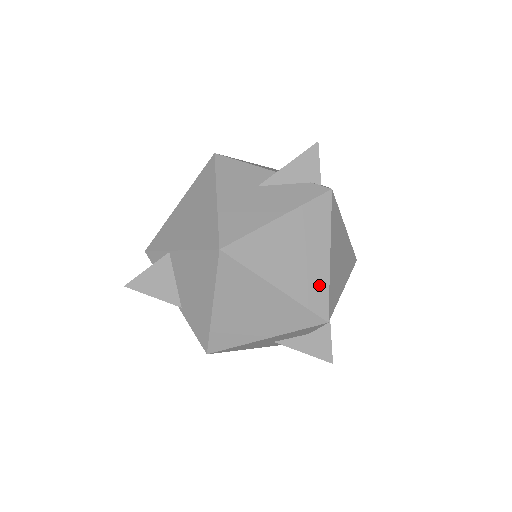
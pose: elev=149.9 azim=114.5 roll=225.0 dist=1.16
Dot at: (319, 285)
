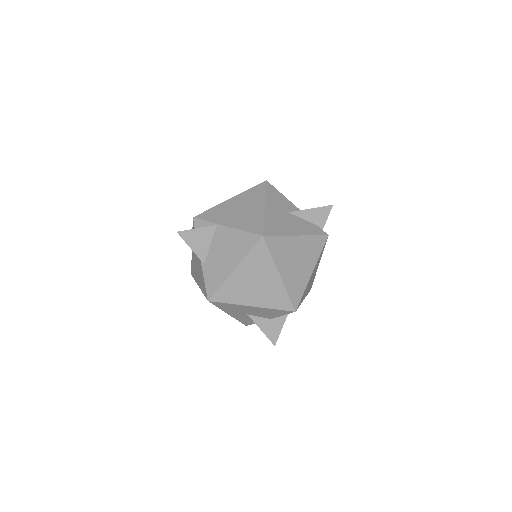
Dot at: (300, 287)
